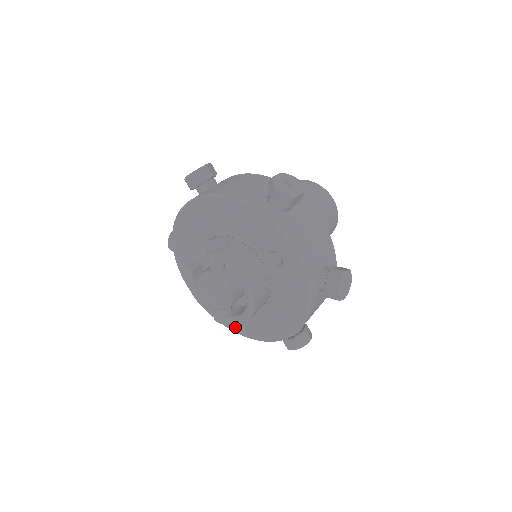
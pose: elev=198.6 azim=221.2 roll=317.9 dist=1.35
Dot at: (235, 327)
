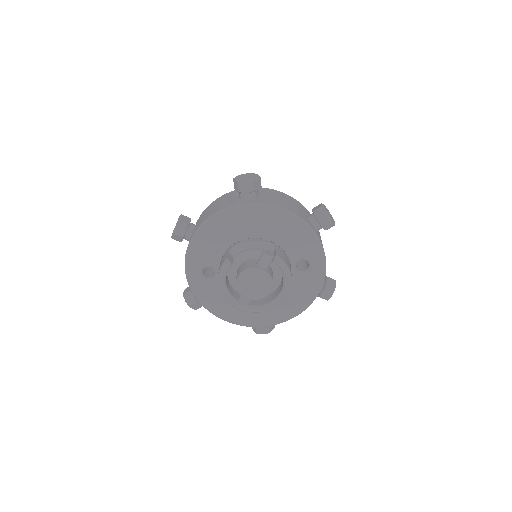
Dot at: (222, 313)
